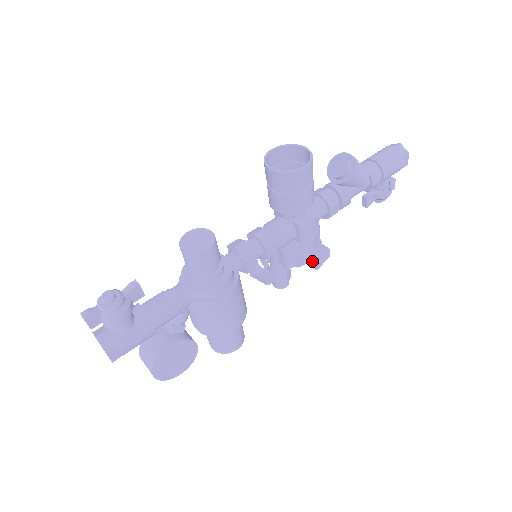
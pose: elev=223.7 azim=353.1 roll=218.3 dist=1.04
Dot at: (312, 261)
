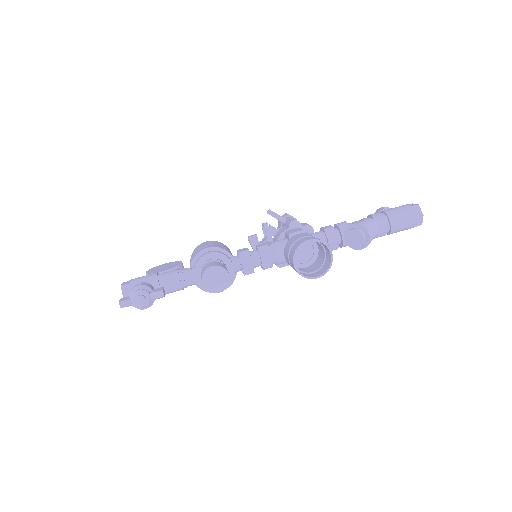
Dot at: occluded
